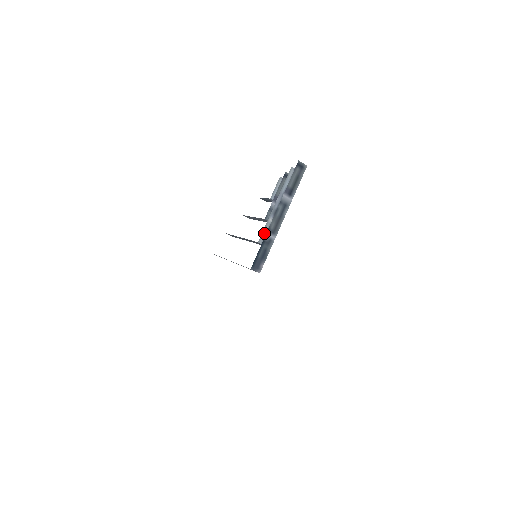
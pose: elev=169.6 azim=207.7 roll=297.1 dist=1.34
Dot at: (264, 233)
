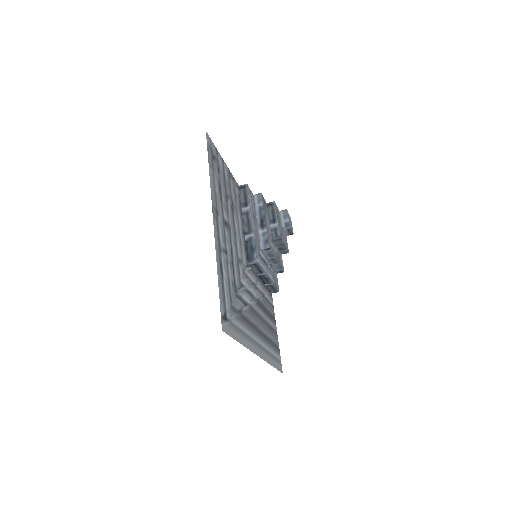
Dot at: (261, 242)
